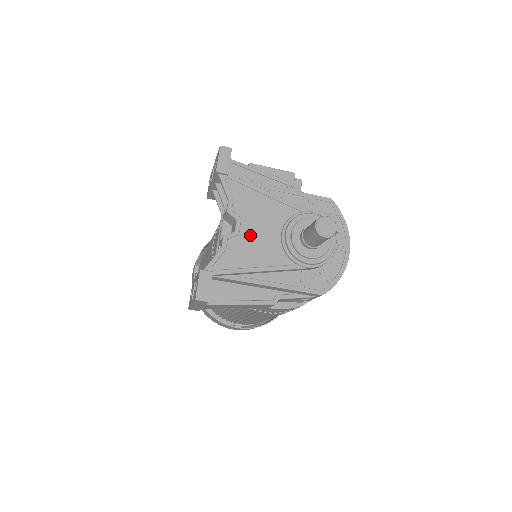
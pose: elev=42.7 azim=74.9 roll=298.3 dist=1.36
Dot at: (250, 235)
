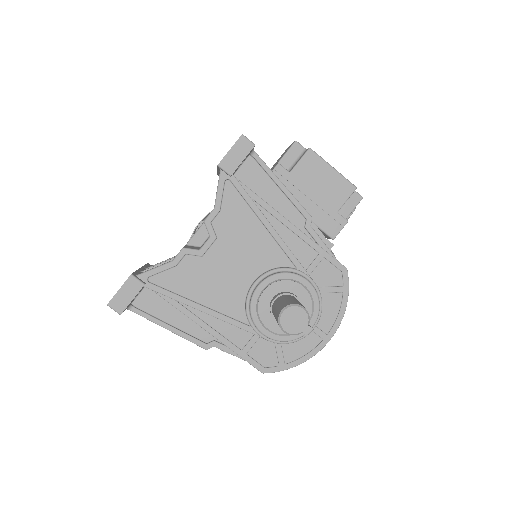
Dot at: (216, 263)
